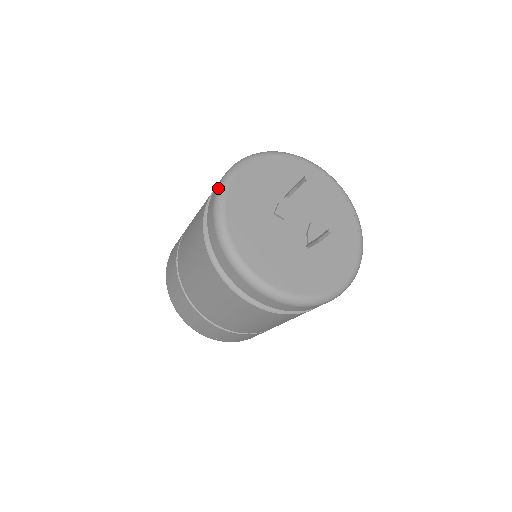
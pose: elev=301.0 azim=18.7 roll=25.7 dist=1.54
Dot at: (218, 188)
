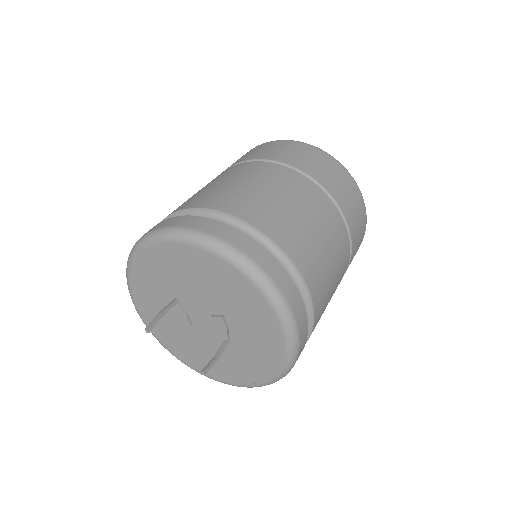
Dot at: occluded
